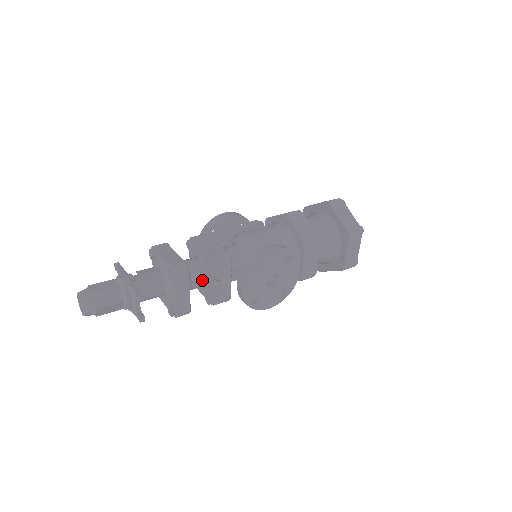
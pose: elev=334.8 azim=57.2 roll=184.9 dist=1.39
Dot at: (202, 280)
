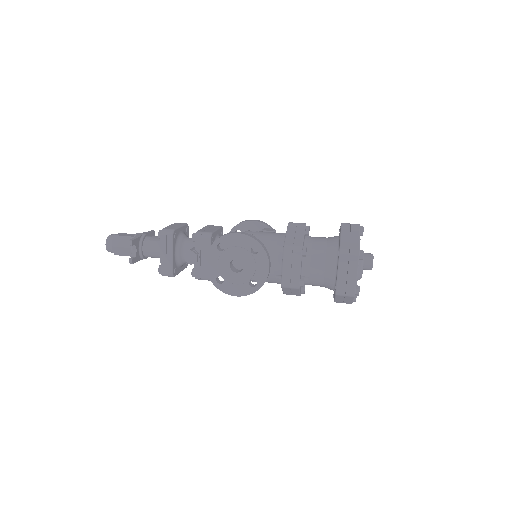
Dot at: occluded
